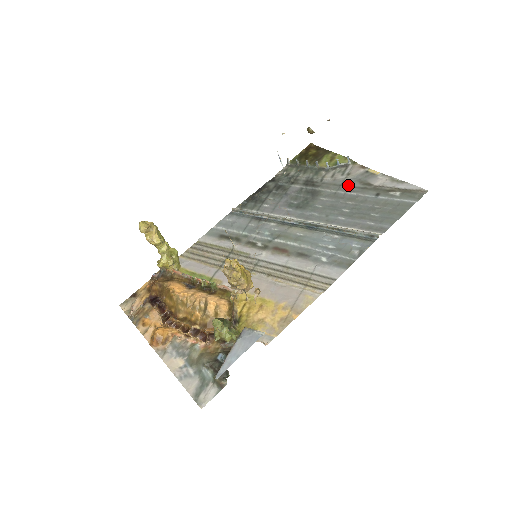
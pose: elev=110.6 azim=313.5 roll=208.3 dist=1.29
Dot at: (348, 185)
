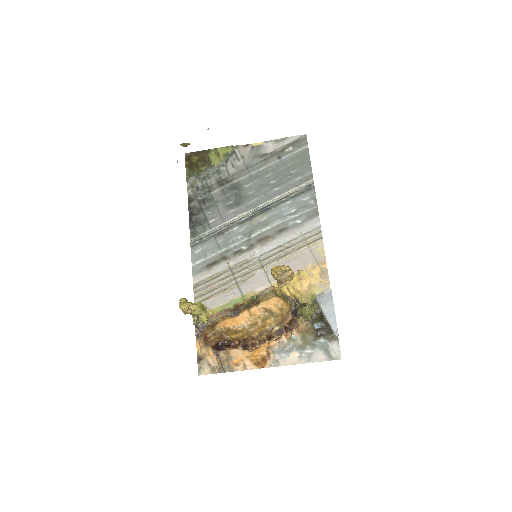
Dot at: (252, 165)
